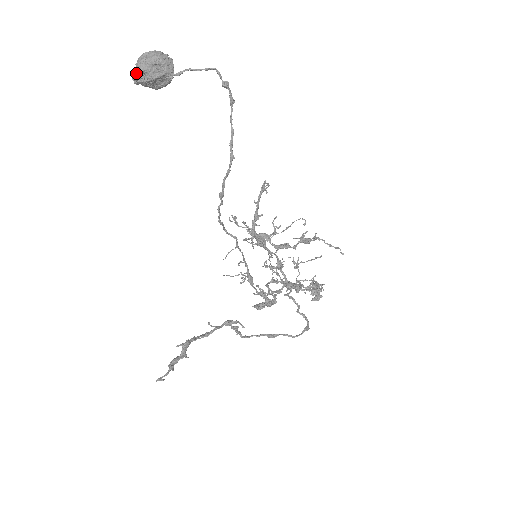
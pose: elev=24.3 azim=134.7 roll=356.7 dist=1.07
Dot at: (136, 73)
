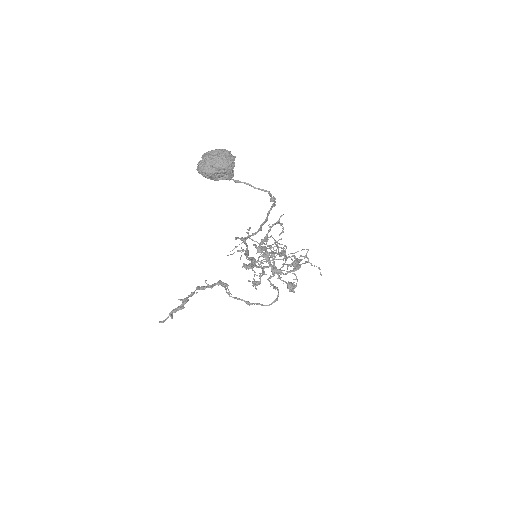
Dot at: (201, 173)
